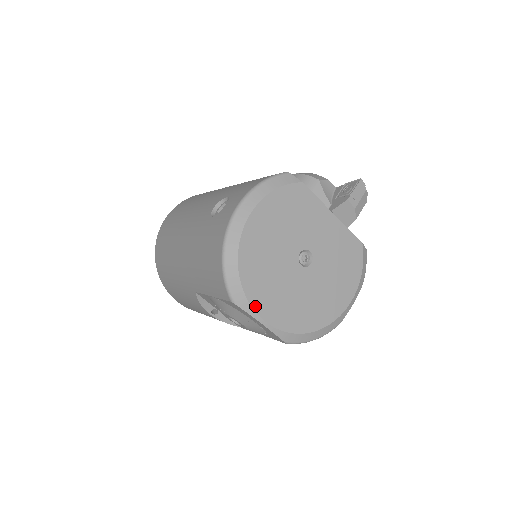
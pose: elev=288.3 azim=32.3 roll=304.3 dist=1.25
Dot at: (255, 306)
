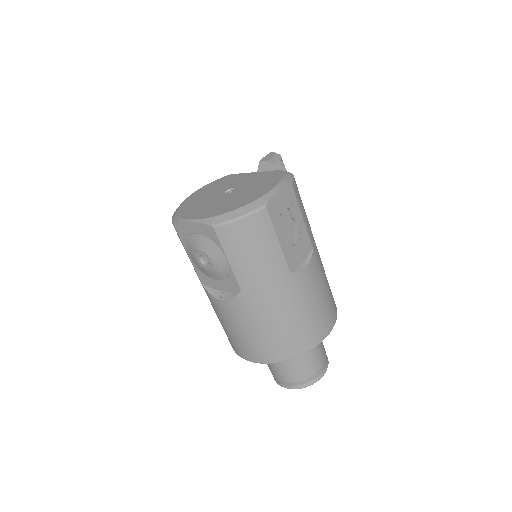
Dot at: (186, 217)
